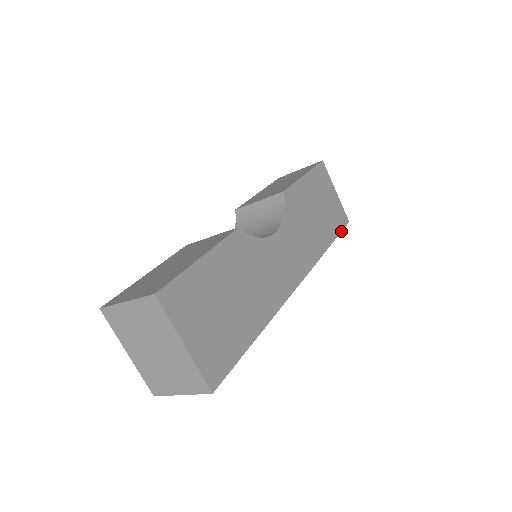
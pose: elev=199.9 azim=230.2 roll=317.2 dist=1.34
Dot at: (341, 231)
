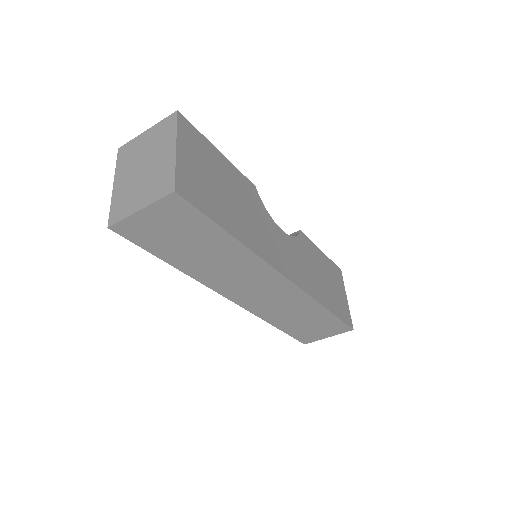
Dot at: (343, 321)
